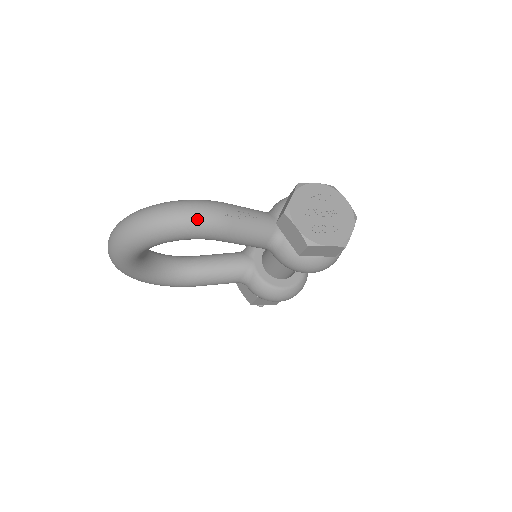
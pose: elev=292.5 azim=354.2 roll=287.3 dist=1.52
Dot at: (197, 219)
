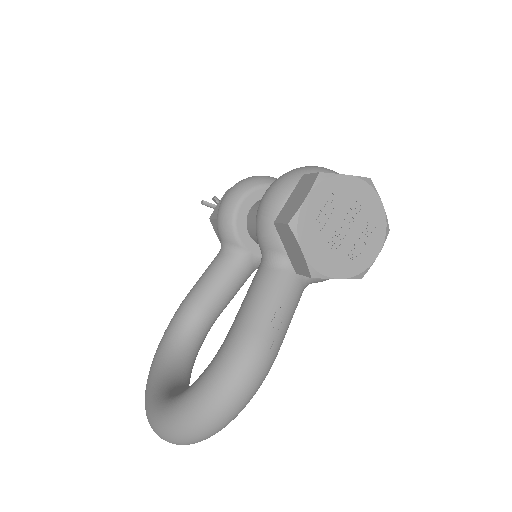
Dot at: (252, 390)
